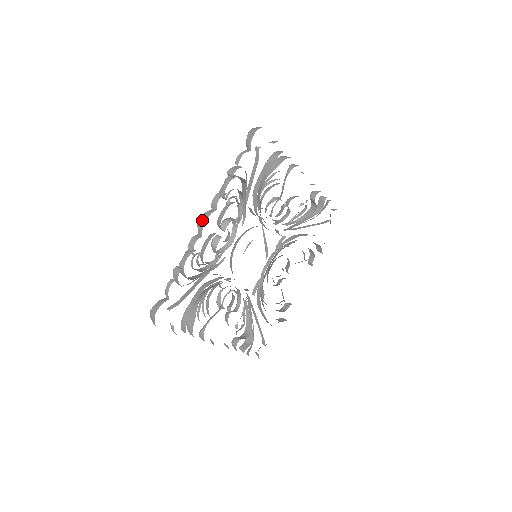
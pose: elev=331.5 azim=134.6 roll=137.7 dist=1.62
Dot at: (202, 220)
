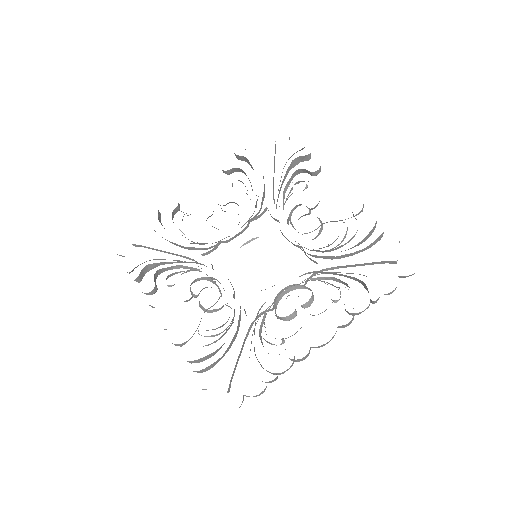
Dot at: occluded
